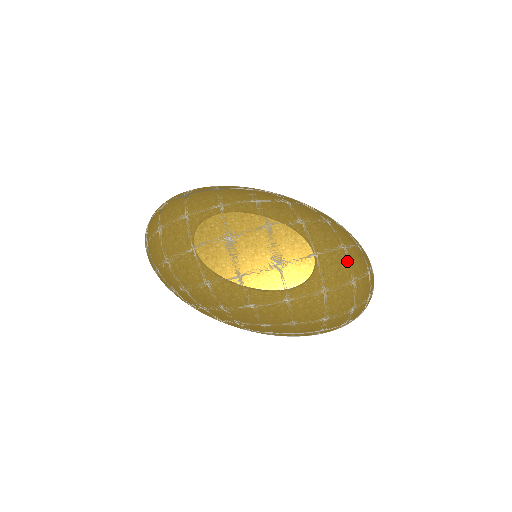
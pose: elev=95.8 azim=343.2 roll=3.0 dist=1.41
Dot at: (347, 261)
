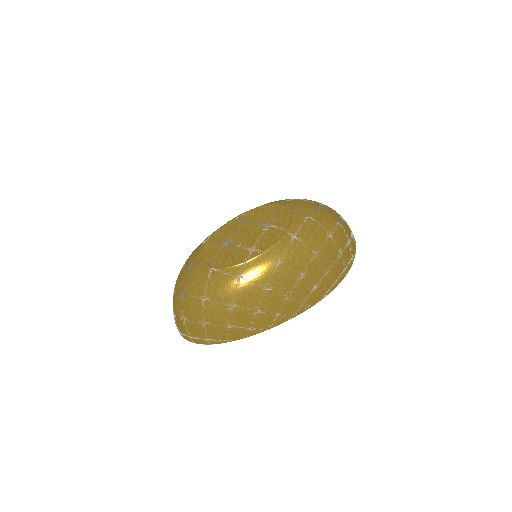
Dot at: (303, 201)
